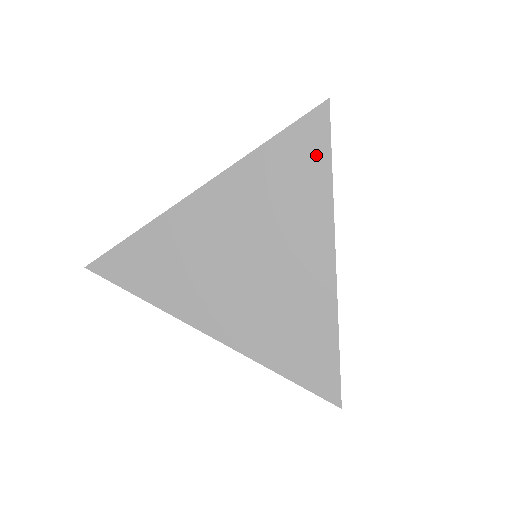
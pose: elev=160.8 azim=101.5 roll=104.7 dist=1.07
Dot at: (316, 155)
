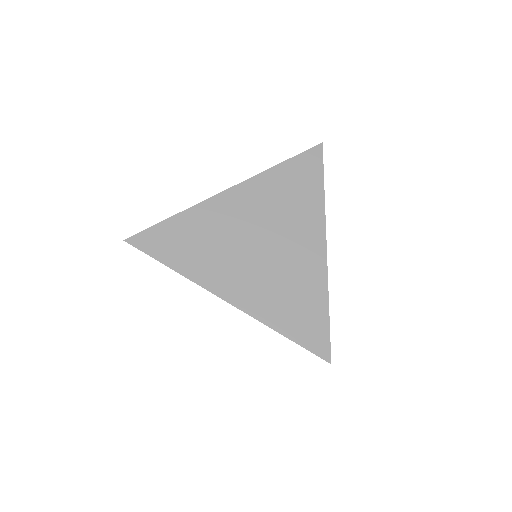
Dot at: (313, 176)
